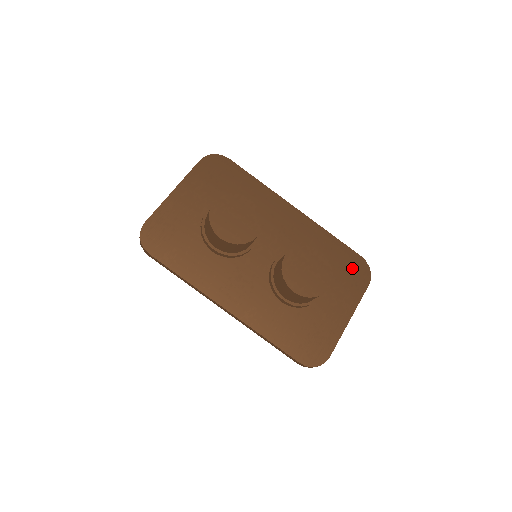
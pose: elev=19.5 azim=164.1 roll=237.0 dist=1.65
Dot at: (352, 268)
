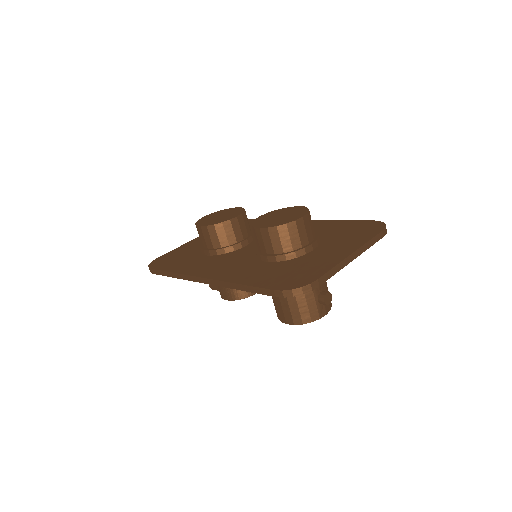
Dot at: (360, 228)
